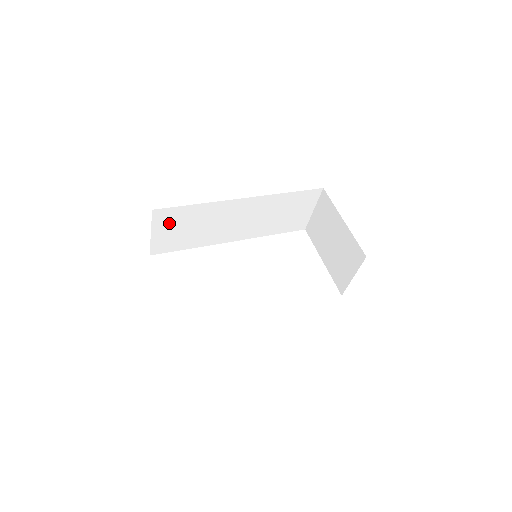
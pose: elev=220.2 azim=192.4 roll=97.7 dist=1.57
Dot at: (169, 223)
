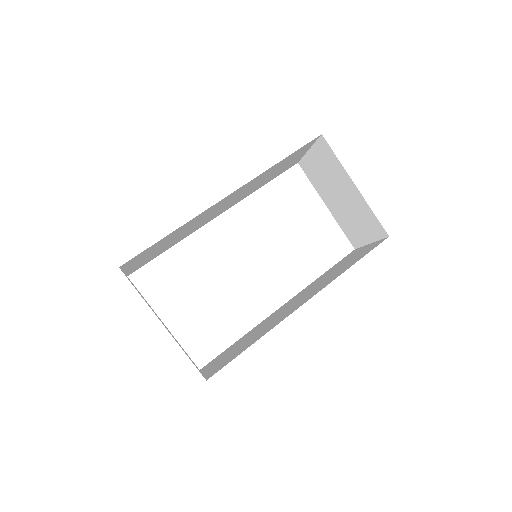
Dot at: (142, 257)
